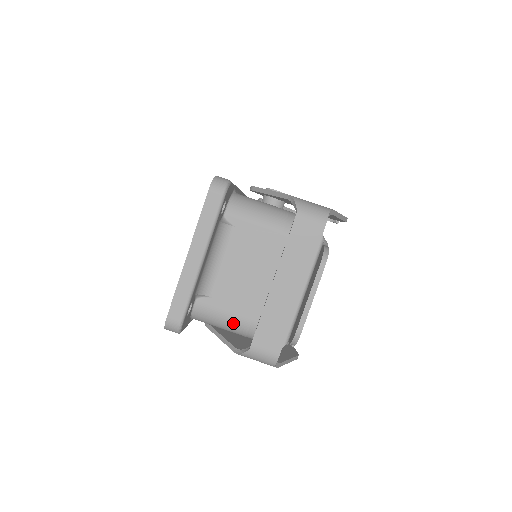
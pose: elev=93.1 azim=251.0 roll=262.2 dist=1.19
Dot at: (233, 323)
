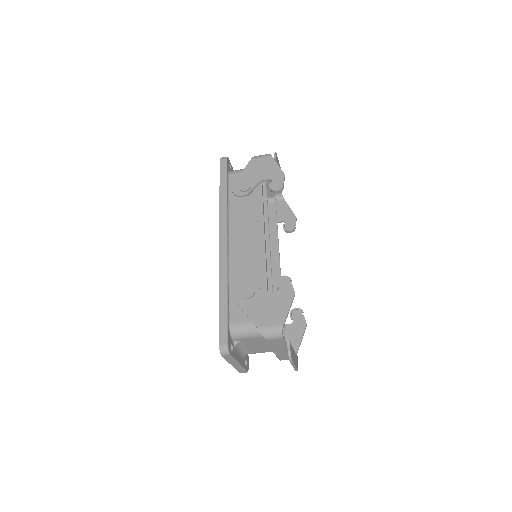
Dot at: occluded
